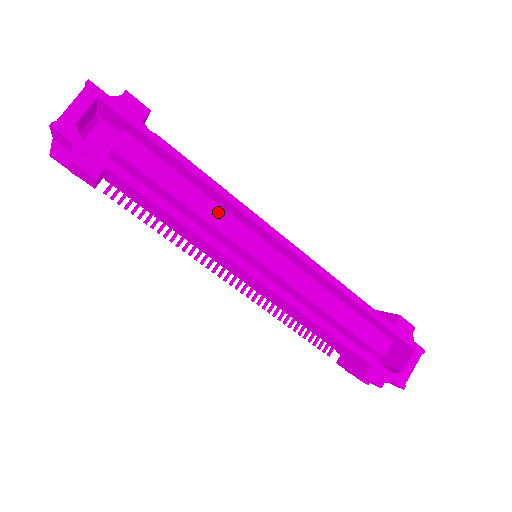
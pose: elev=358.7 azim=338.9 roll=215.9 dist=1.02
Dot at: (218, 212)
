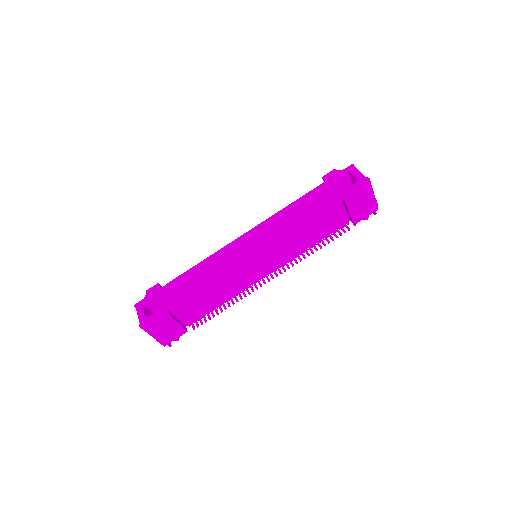
Dot at: (212, 264)
